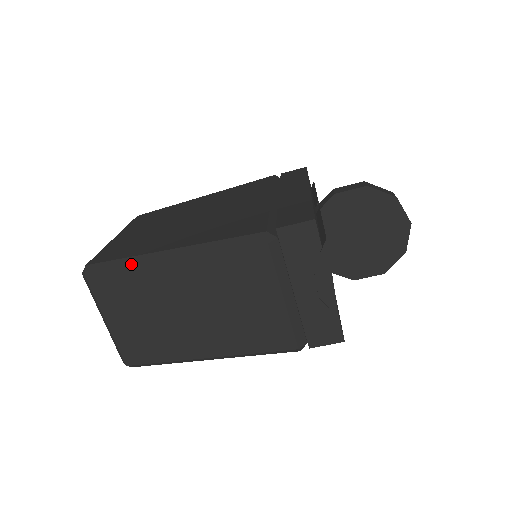
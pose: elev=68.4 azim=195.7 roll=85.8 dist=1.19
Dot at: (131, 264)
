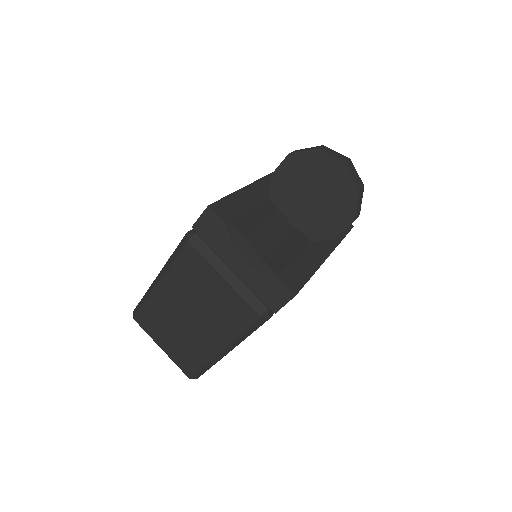
Dot at: (146, 298)
